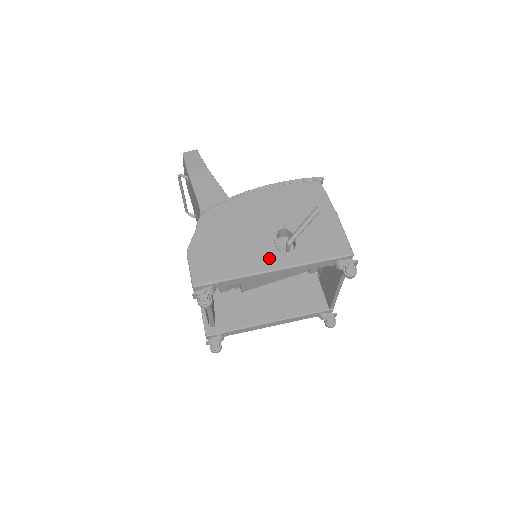
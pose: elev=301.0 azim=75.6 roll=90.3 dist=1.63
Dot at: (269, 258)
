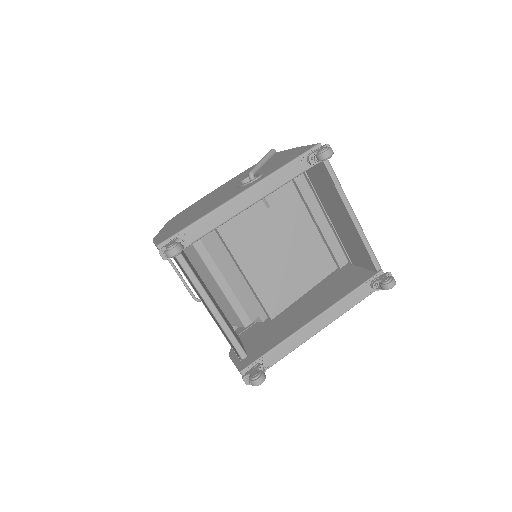
Dot at: (234, 193)
